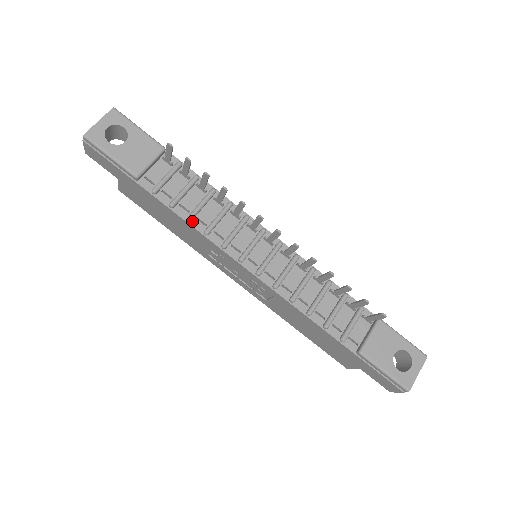
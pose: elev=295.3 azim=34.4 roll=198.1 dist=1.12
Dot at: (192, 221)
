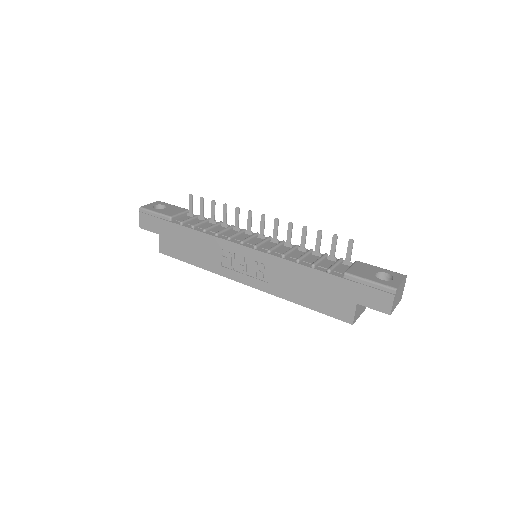
Dot at: (206, 232)
